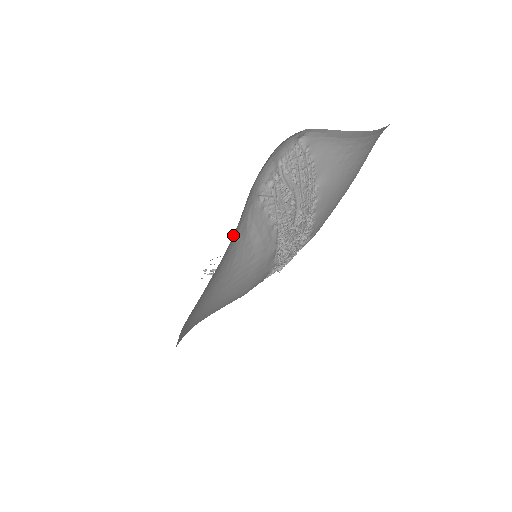
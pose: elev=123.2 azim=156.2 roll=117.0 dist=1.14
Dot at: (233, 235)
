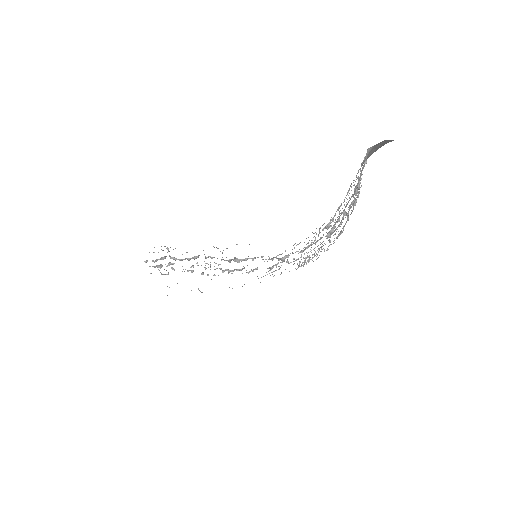
Dot at: occluded
